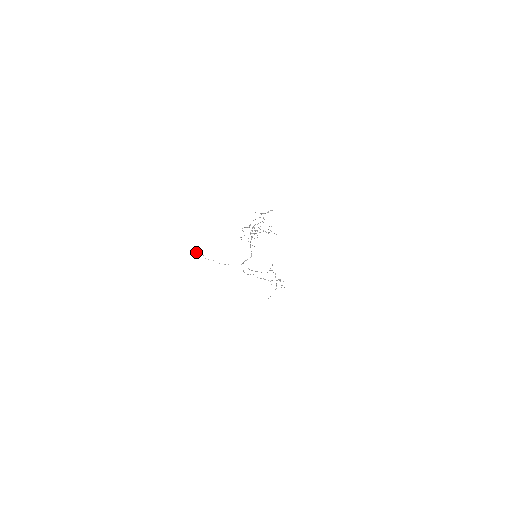
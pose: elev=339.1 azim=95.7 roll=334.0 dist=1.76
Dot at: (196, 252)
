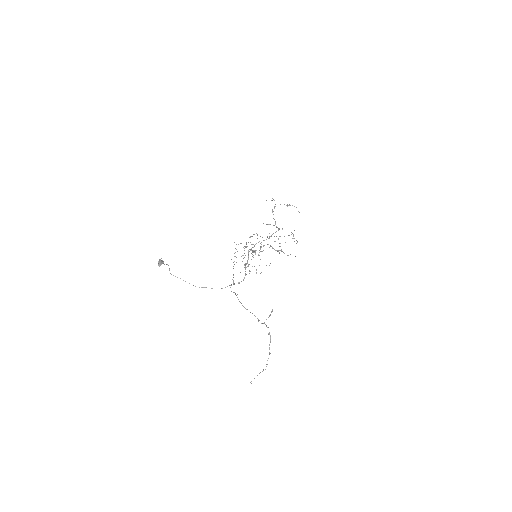
Dot at: (159, 262)
